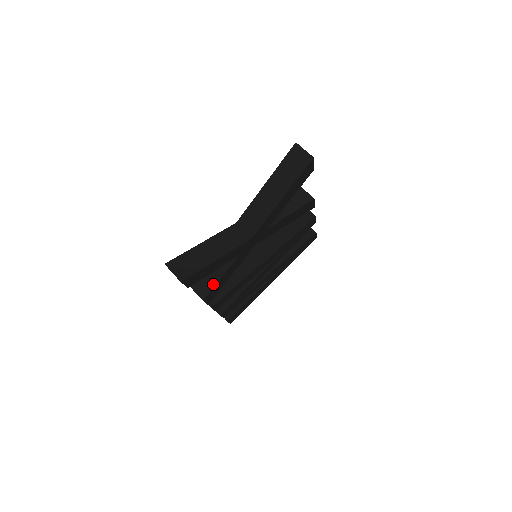
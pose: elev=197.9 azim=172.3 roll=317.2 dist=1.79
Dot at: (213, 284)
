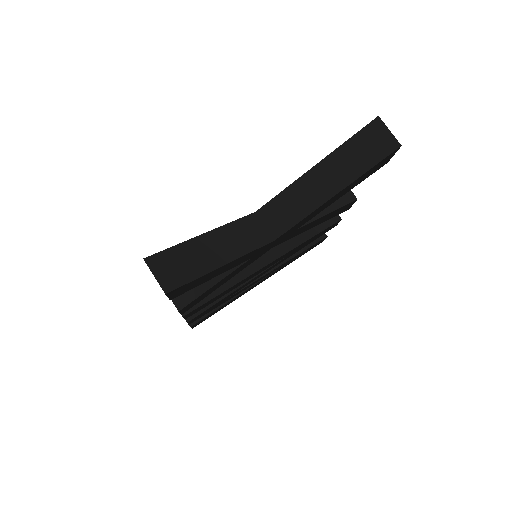
Dot at: (199, 291)
